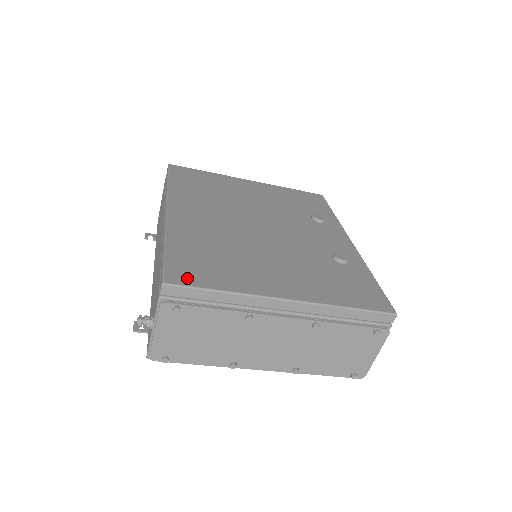
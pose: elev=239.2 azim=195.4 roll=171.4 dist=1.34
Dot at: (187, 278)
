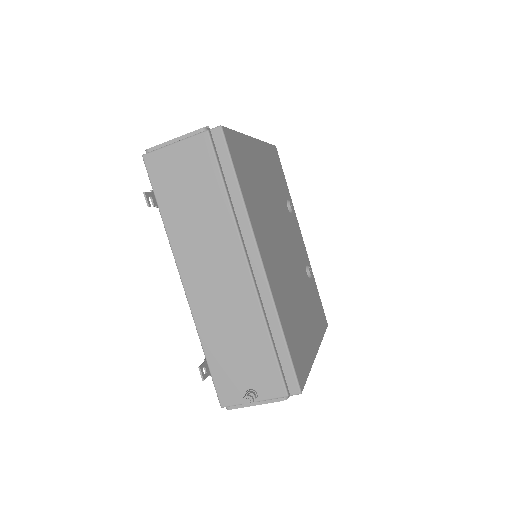
Dot at: (302, 374)
